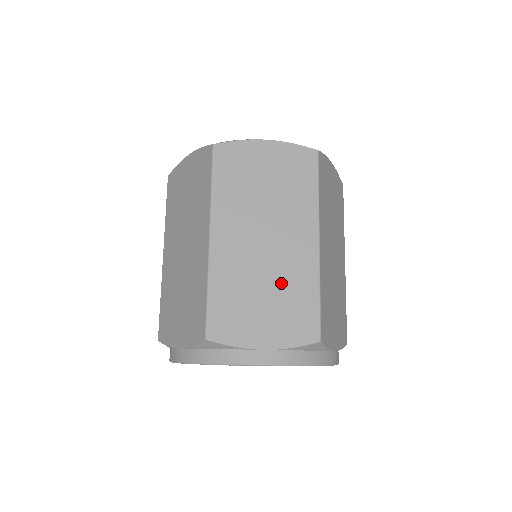
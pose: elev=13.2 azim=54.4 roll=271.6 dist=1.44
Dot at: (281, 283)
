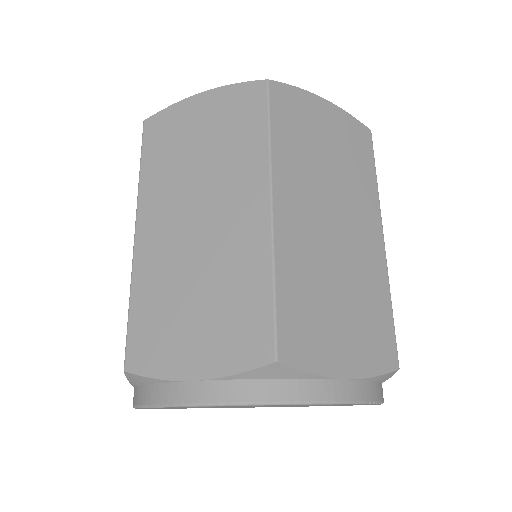
Dot at: (218, 277)
